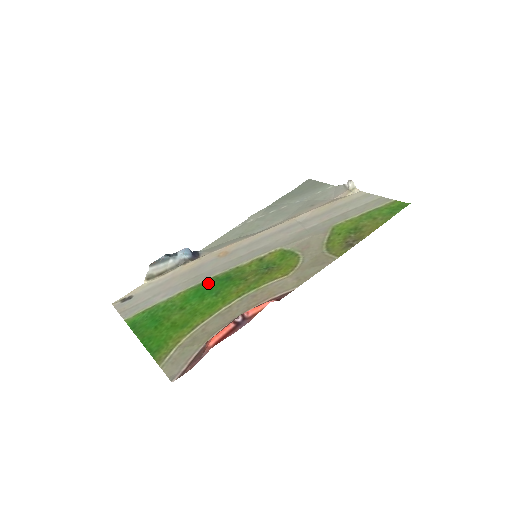
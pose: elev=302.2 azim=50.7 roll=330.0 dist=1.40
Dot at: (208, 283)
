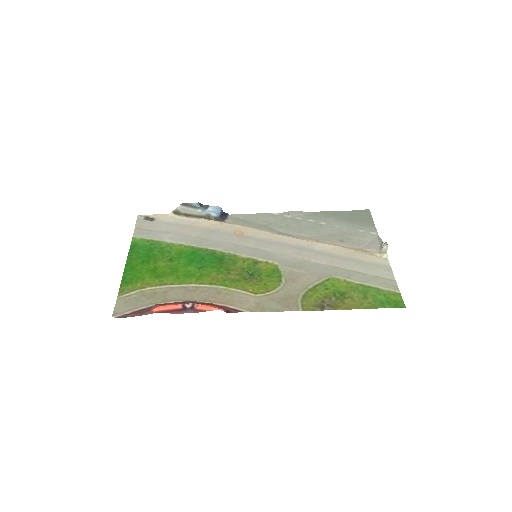
Dot at: (205, 253)
